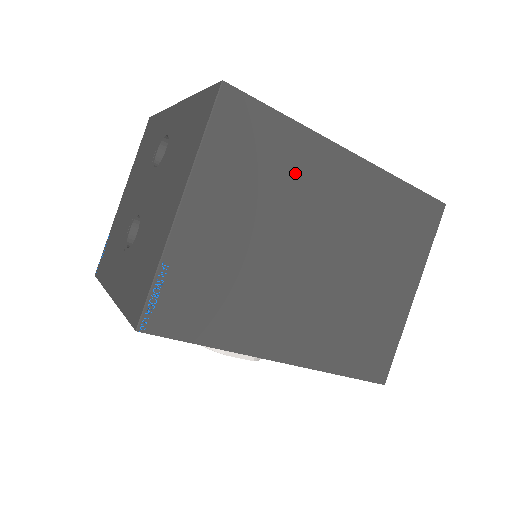
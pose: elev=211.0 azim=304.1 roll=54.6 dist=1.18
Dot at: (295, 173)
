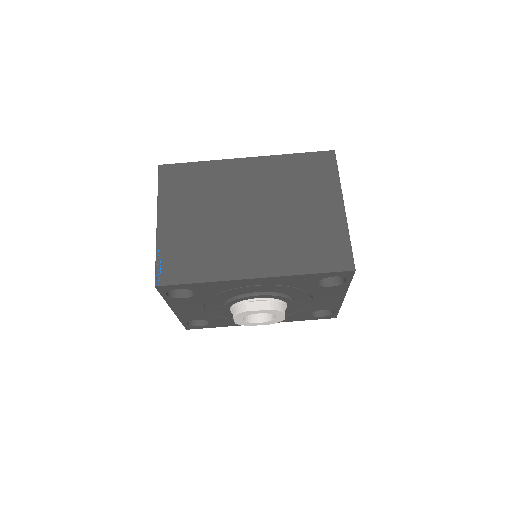
Dot at: (215, 182)
